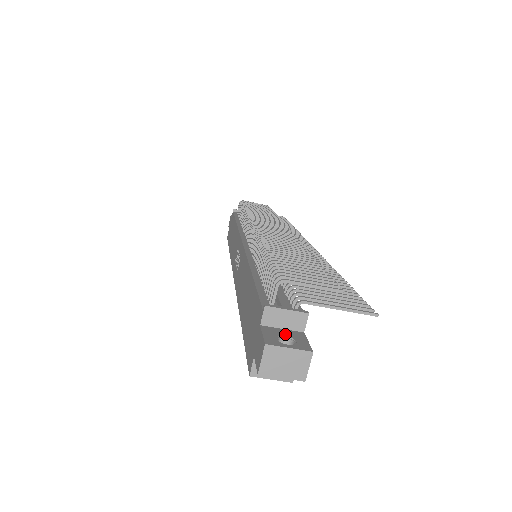
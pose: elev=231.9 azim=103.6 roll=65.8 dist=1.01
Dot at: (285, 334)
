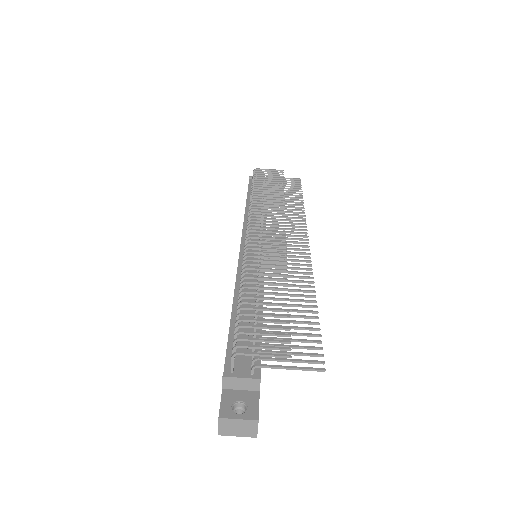
Dot at: (241, 398)
